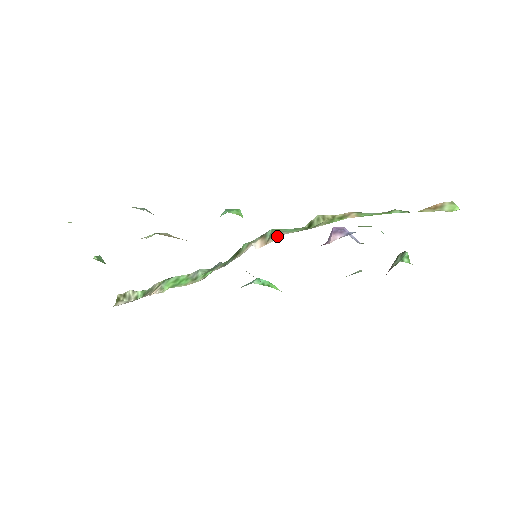
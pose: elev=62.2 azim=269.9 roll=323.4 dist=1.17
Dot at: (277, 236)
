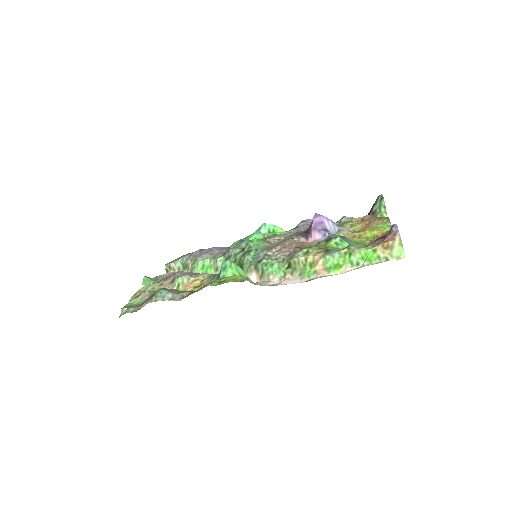
Dot at: (266, 279)
